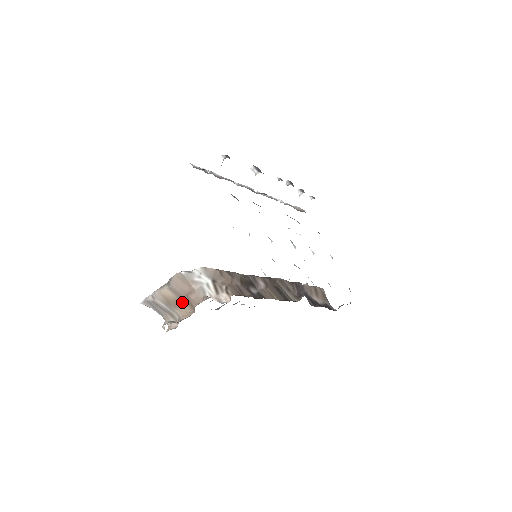
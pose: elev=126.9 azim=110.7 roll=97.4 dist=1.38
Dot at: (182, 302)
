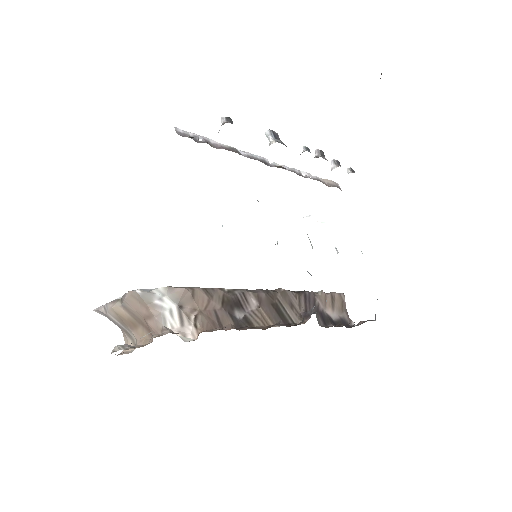
Dot at: (139, 325)
